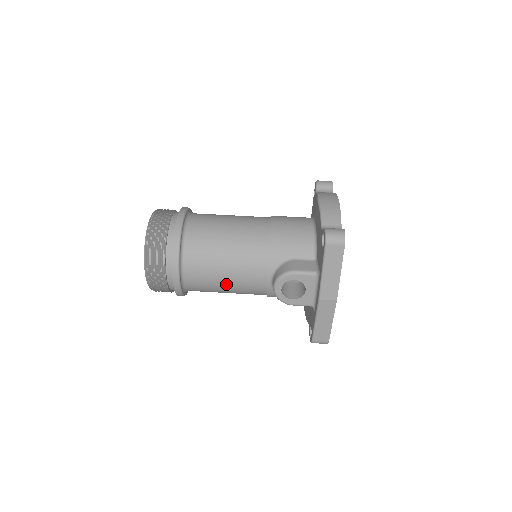
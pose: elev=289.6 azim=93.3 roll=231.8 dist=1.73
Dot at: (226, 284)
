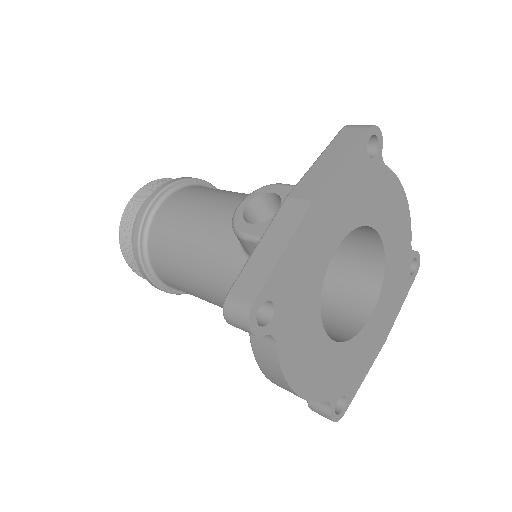
Dot at: (191, 224)
